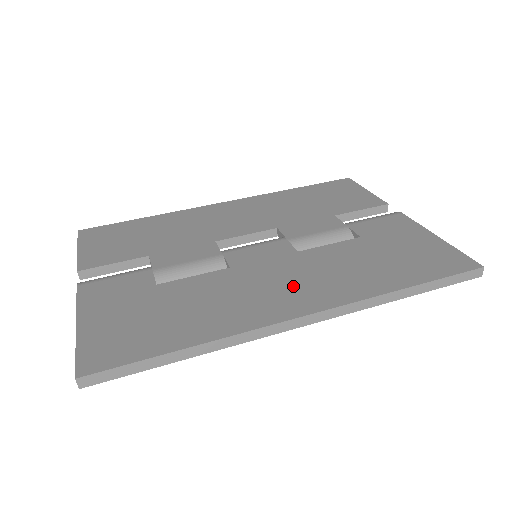
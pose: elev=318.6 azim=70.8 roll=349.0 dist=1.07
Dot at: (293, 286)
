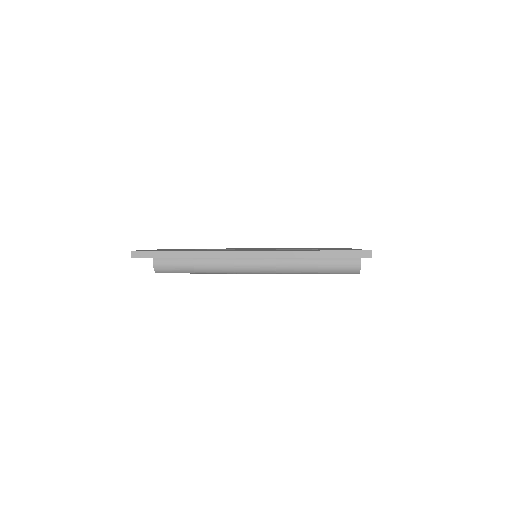
Dot at: occluded
